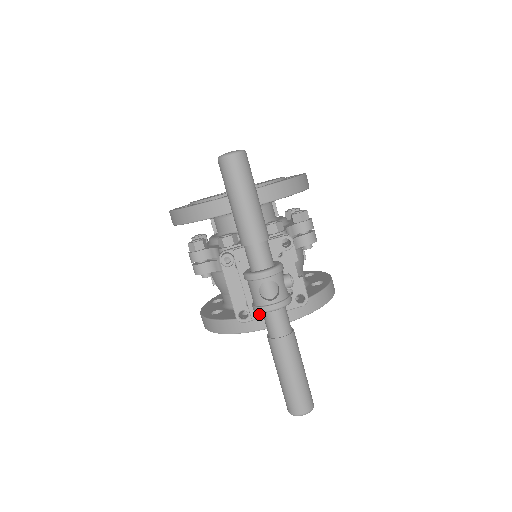
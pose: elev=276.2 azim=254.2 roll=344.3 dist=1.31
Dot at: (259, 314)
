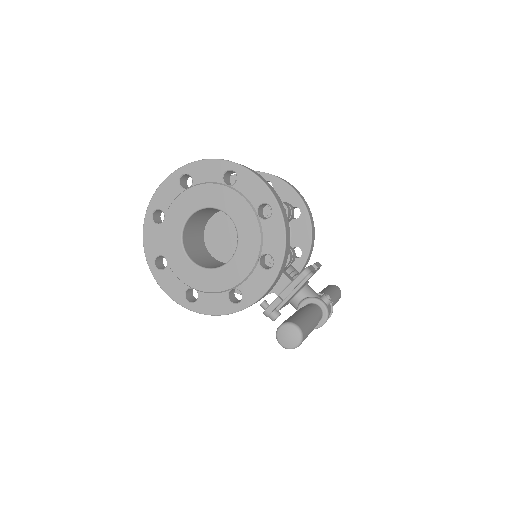
Dot at: occluded
